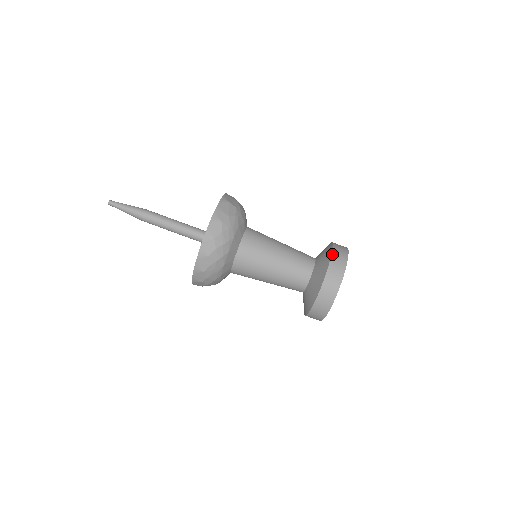
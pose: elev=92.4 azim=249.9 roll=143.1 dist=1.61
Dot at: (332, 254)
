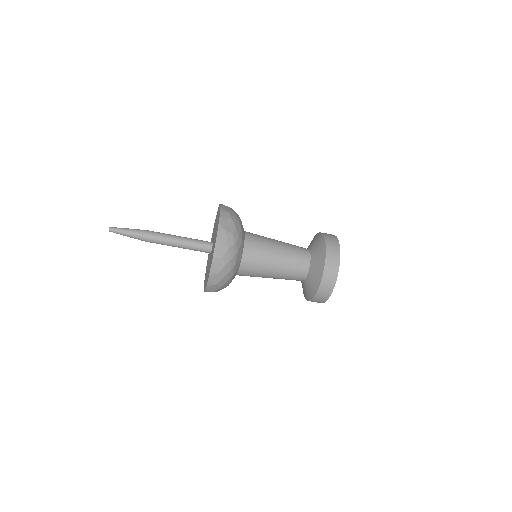
Dot at: (325, 262)
